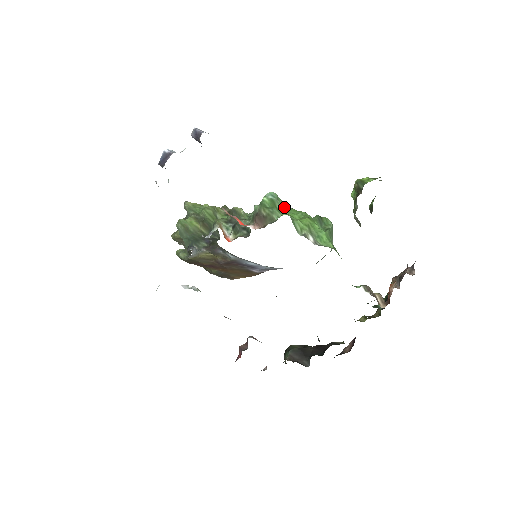
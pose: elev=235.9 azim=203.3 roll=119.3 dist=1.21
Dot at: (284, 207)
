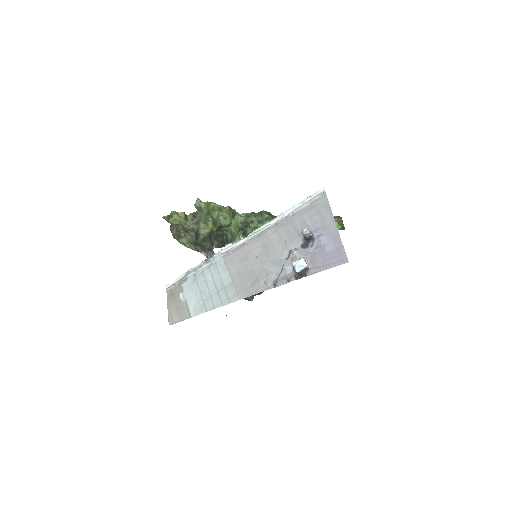
Dot at: occluded
